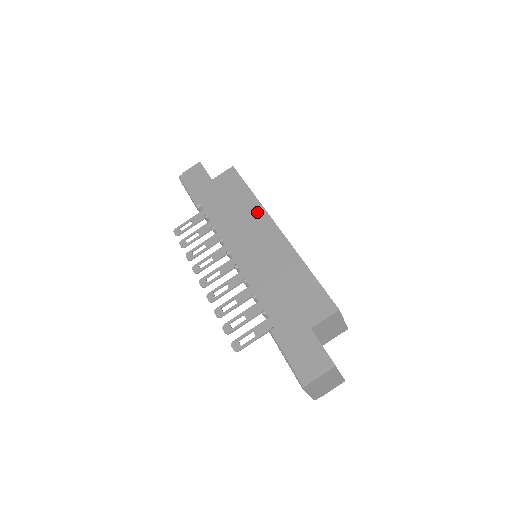
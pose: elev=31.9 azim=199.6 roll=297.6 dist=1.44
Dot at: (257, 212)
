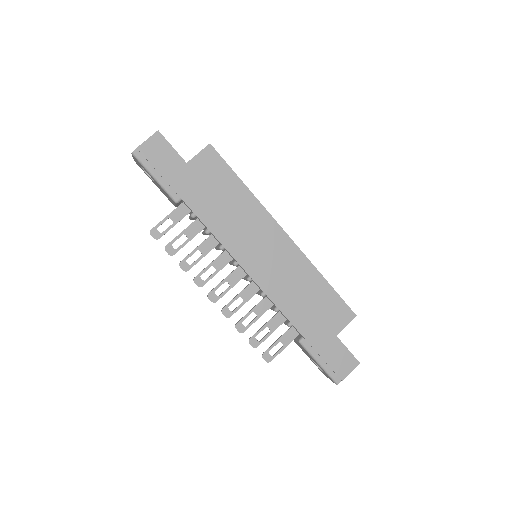
Dot at: (259, 214)
